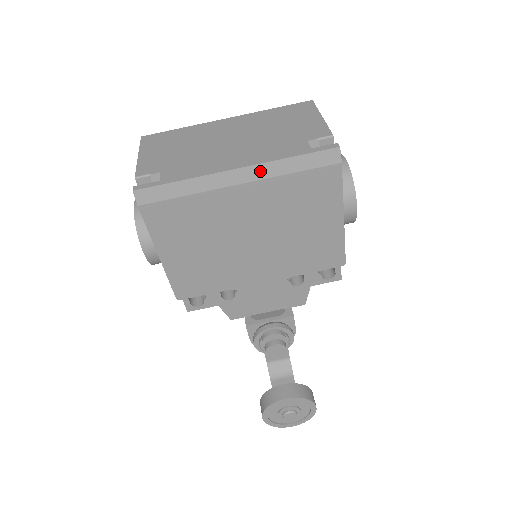
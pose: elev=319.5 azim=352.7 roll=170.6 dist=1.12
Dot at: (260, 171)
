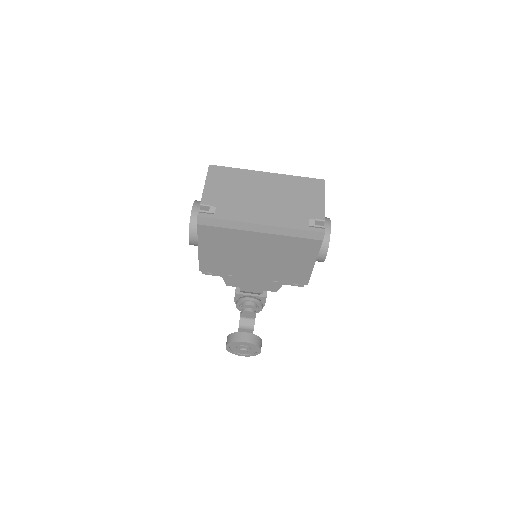
Dot at: (275, 230)
